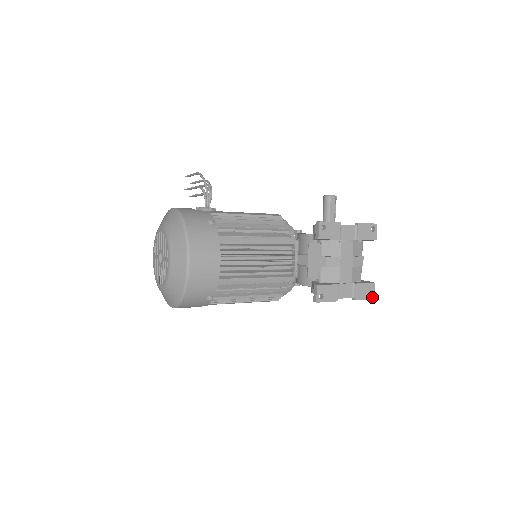
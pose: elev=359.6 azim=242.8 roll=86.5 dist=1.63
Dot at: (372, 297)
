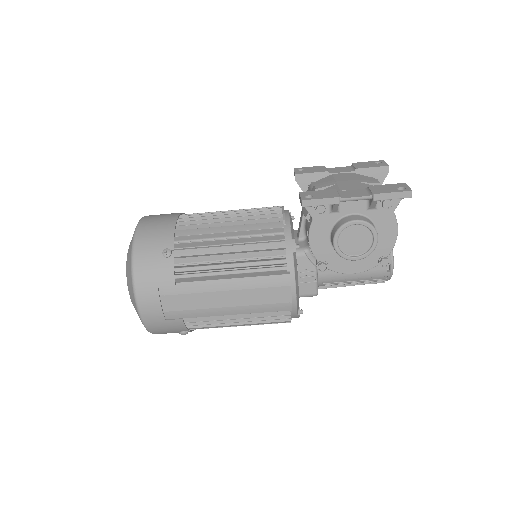
Dot at: (407, 190)
